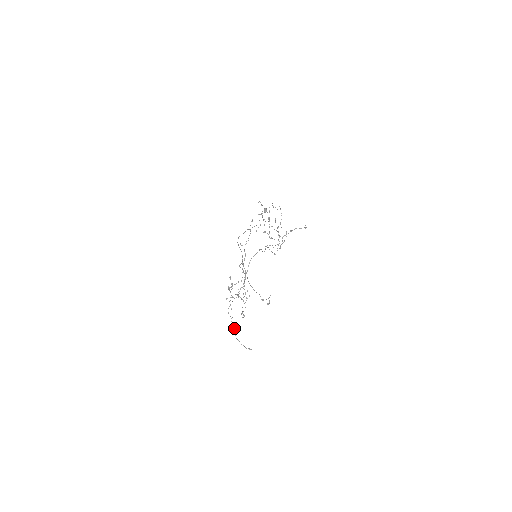
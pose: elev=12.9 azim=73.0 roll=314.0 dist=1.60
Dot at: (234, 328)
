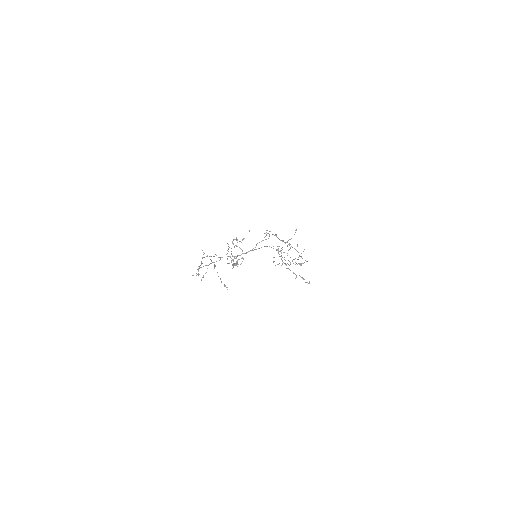
Dot at: (214, 265)
